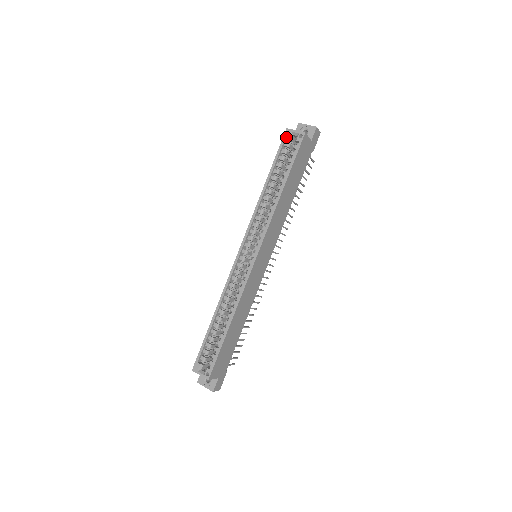
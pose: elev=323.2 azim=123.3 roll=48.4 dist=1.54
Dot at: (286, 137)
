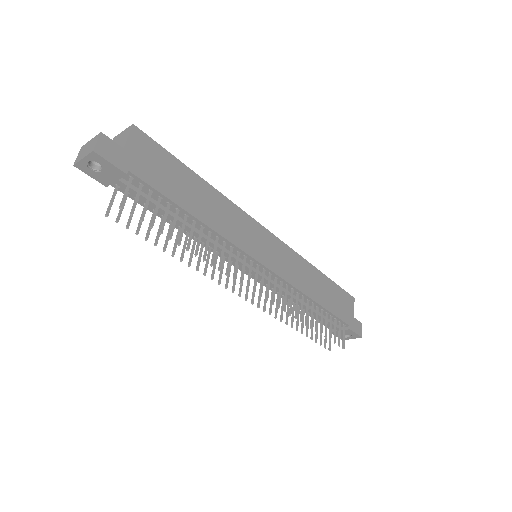
Dot at: occluded
